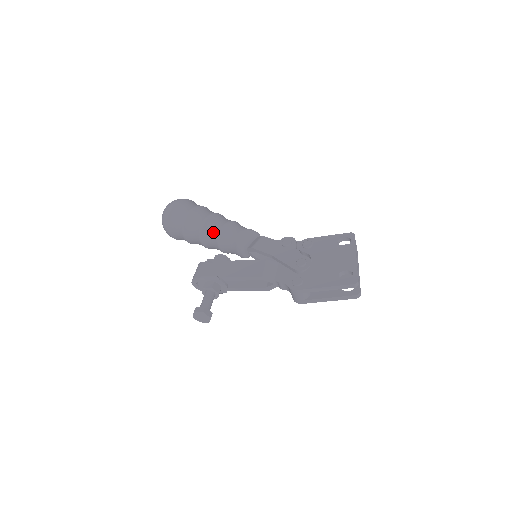
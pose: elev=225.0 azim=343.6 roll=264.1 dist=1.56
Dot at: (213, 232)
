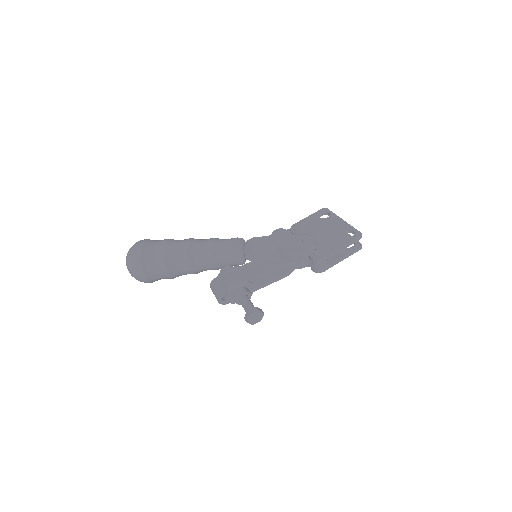
Dot at: (203, 252)
